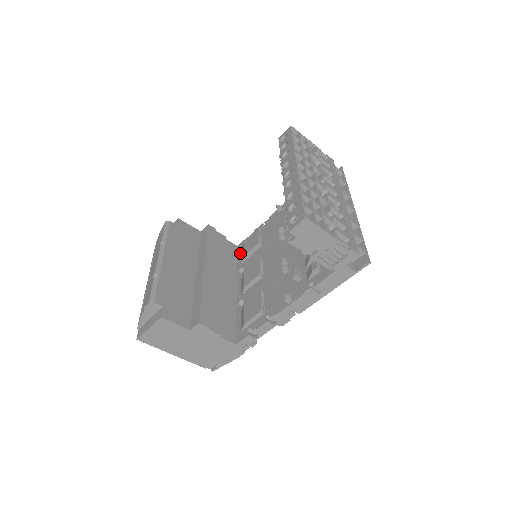
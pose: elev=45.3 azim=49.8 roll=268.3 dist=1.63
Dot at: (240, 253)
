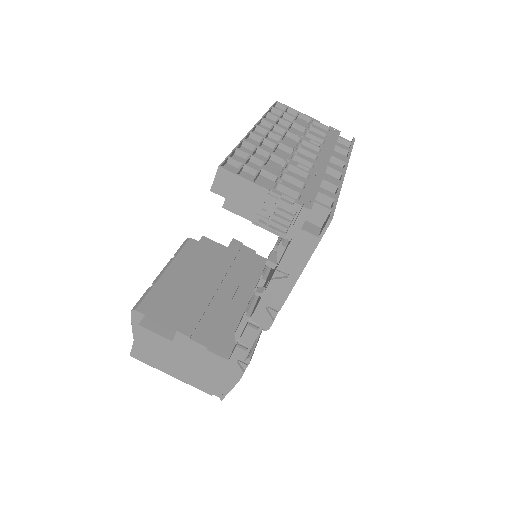
Dot at: occluded
